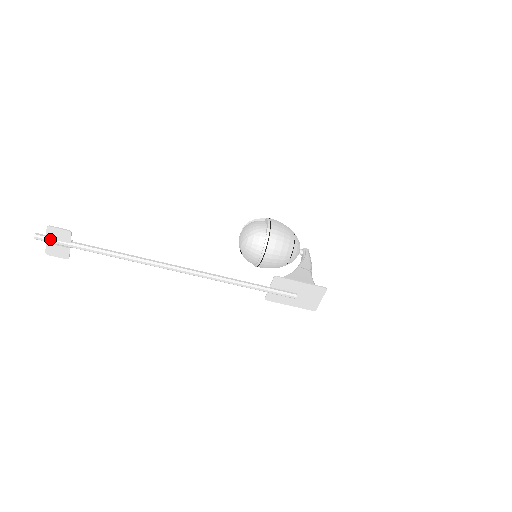
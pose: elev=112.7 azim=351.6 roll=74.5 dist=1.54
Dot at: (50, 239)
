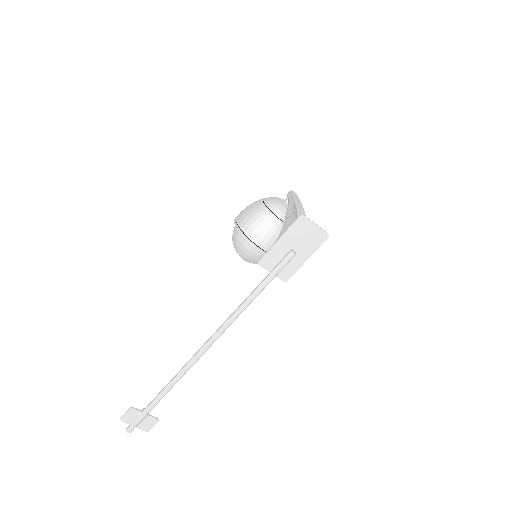
Dot at: (134, 423)
